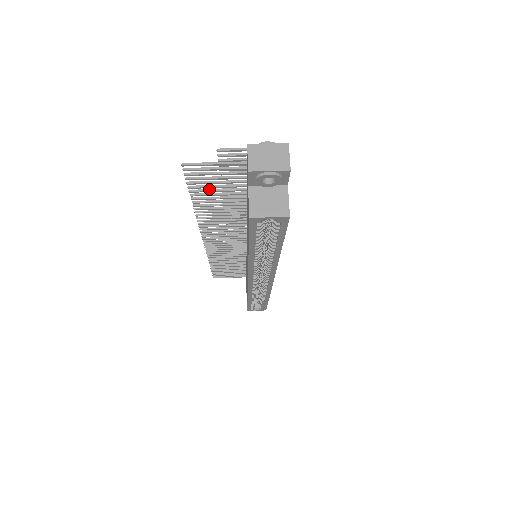
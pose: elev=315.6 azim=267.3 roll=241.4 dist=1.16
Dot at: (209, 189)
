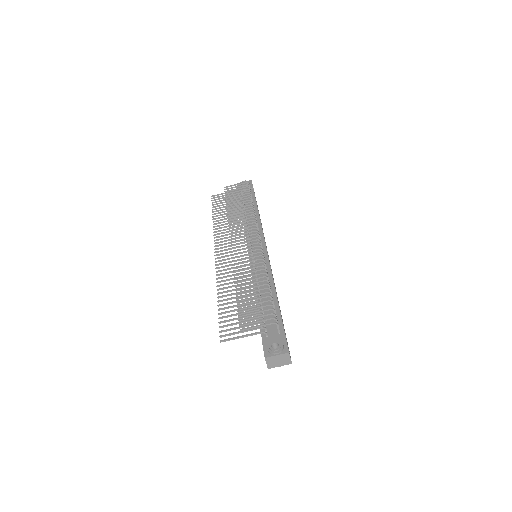
Dot at: (231, 311)
